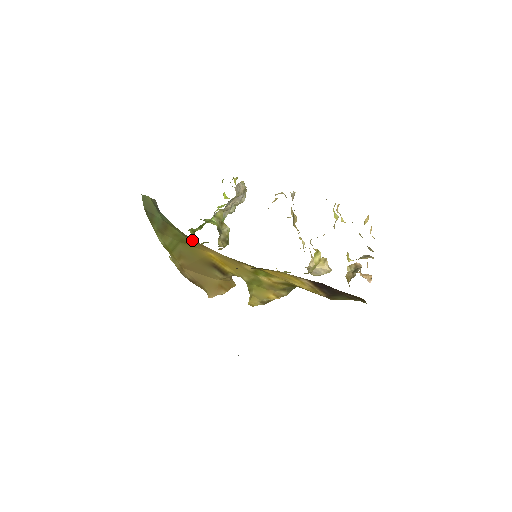
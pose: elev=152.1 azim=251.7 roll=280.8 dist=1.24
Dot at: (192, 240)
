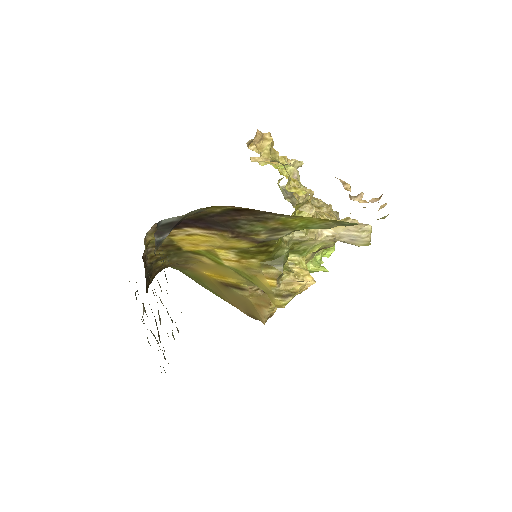
Dot at: (188, 270)
